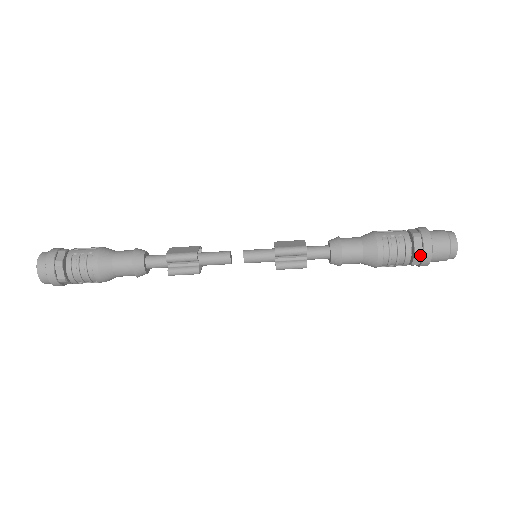
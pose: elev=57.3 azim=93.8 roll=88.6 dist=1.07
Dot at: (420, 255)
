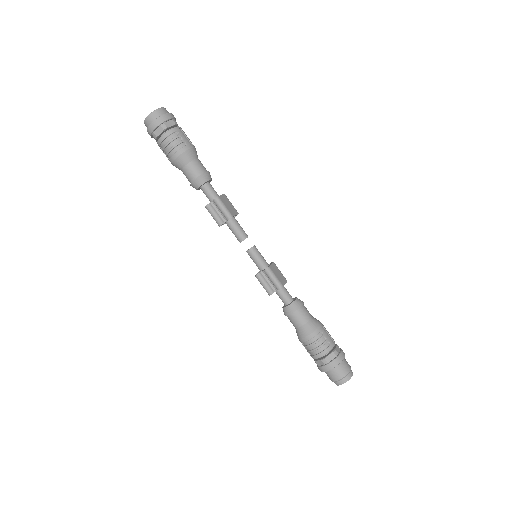
Dot at: (324, 363)
